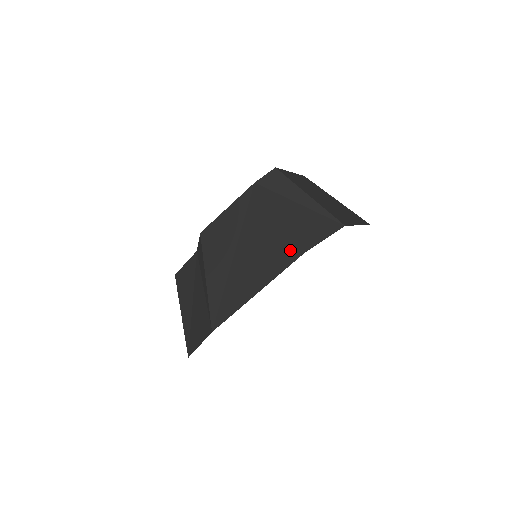
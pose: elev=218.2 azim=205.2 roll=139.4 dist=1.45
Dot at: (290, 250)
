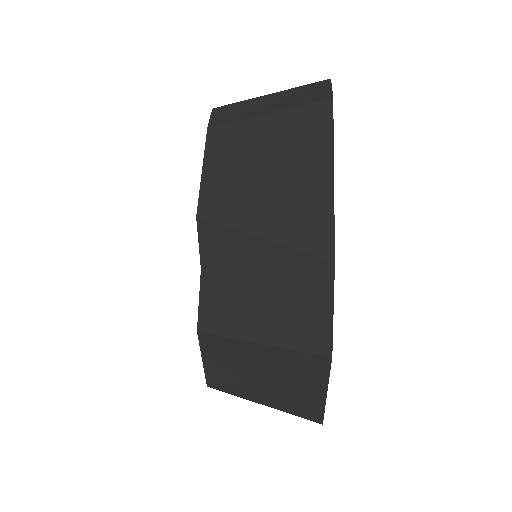
Dot at: (316, 113)
